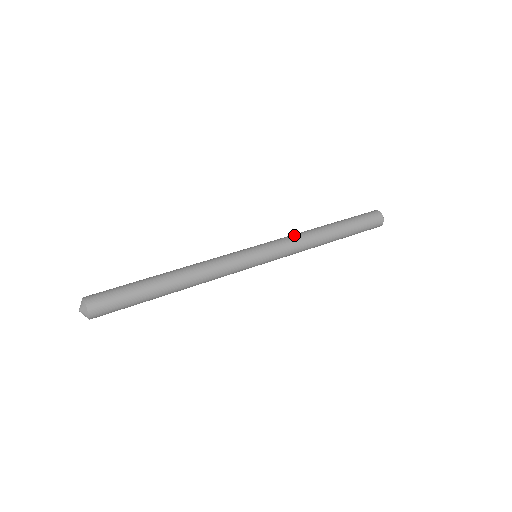
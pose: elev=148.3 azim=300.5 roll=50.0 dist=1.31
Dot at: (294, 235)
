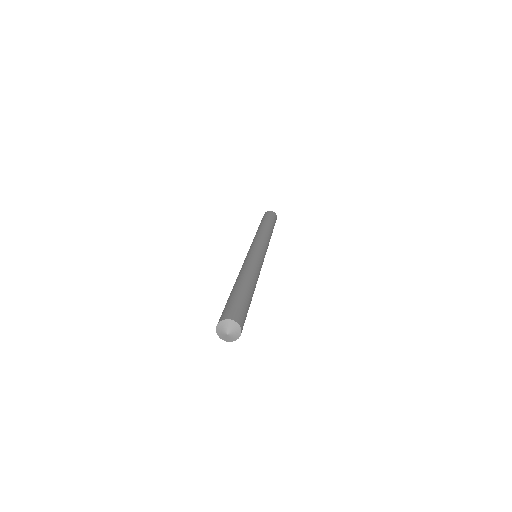
Dot at: (254, 237)
